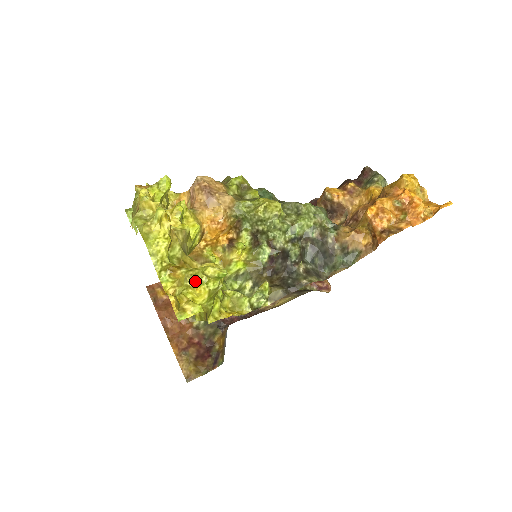
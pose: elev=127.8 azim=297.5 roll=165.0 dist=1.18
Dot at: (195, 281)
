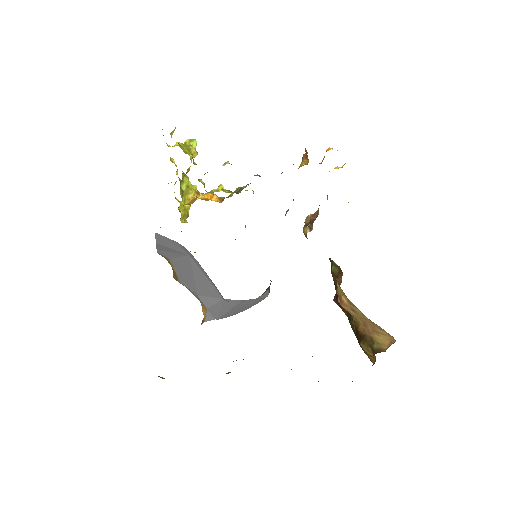
Dot at: occluded
